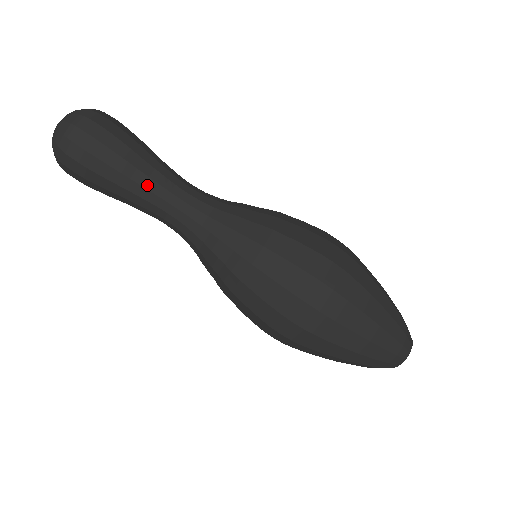
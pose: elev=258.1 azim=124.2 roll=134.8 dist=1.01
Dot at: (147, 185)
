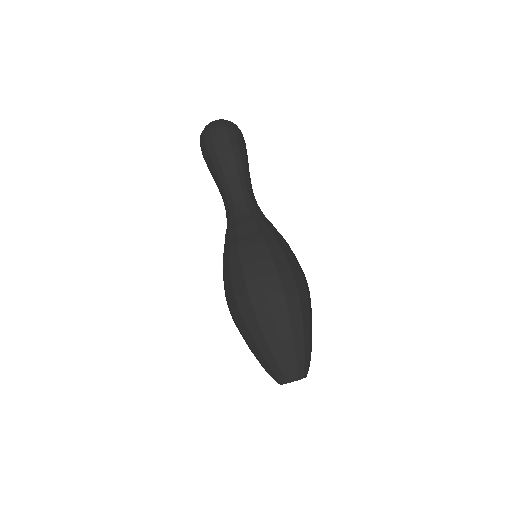
Dot at: (221, 179)
